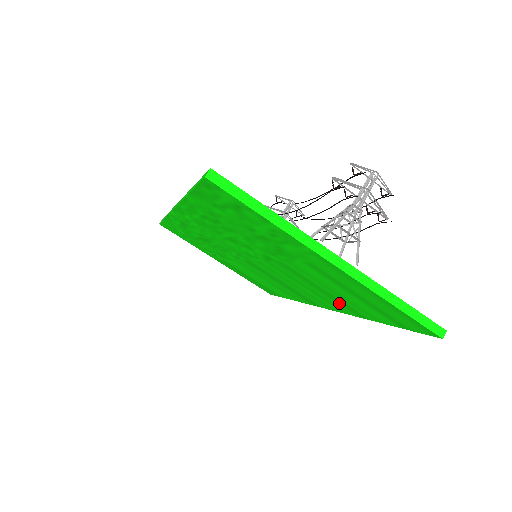
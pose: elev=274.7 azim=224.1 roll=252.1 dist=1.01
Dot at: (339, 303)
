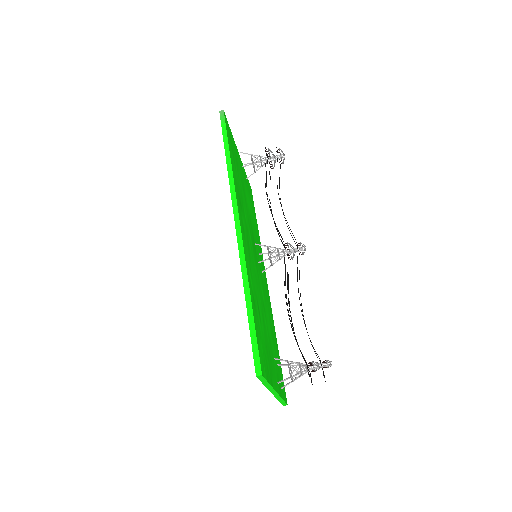
Dot at: occluded
